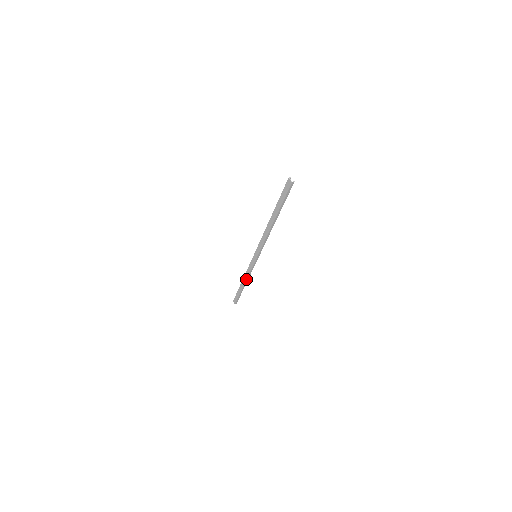
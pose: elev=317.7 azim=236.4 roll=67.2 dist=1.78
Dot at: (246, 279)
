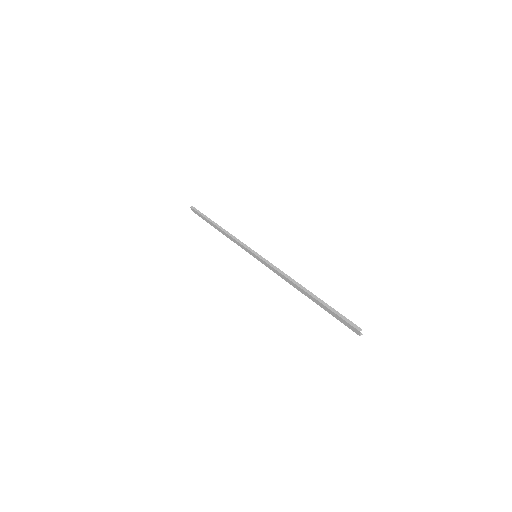
Dot at: (226, 236)
